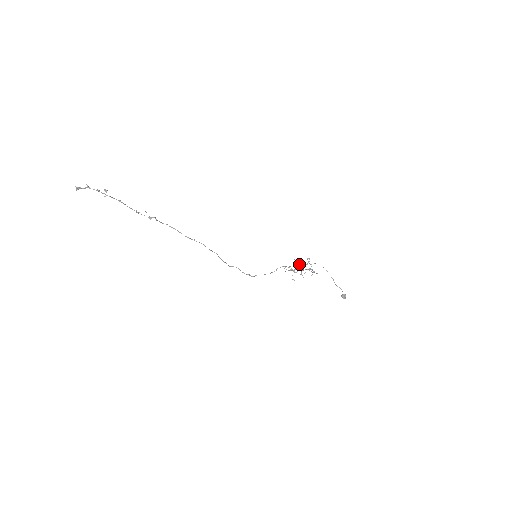
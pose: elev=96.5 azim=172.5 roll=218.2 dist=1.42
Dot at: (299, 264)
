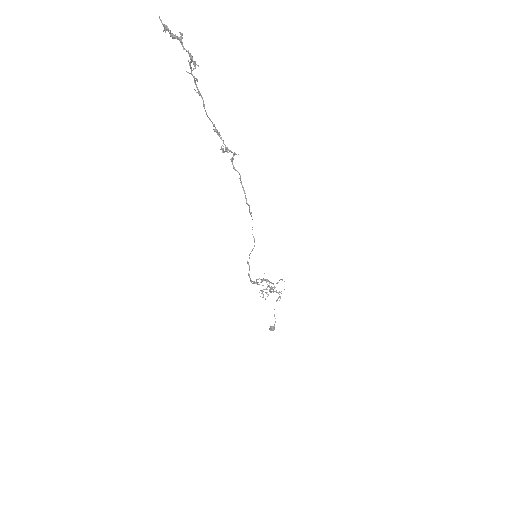
Dot at: occluded
